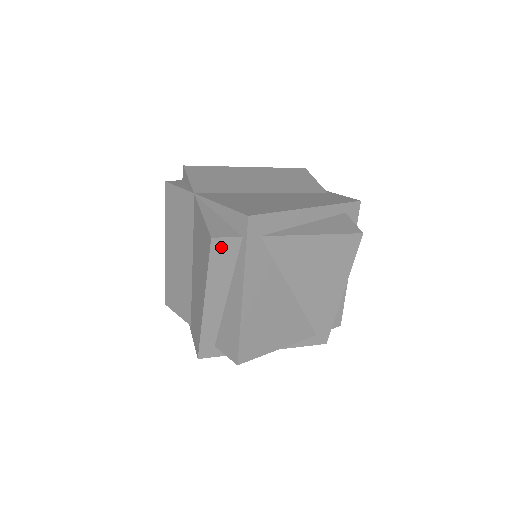
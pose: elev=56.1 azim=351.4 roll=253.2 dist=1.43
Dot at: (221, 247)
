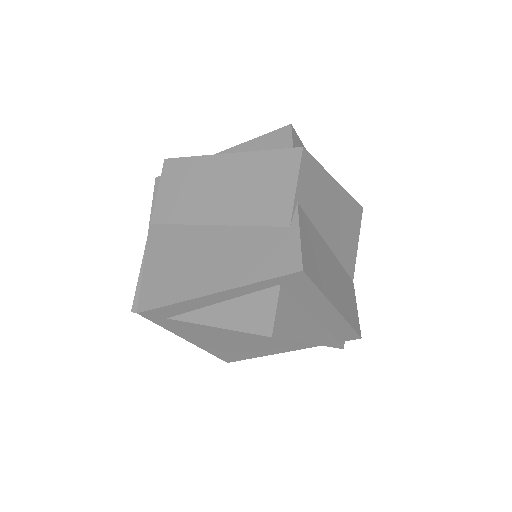
Dot at: occluded
